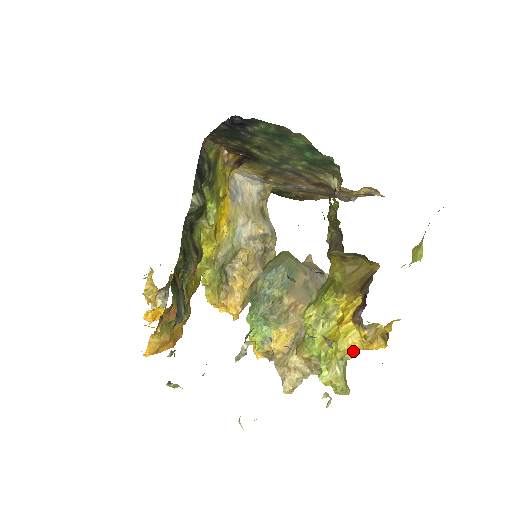
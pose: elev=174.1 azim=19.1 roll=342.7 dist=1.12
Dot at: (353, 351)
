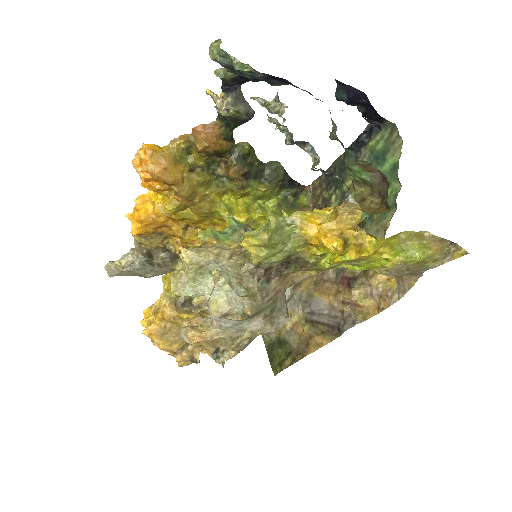
Dot at: (310, 222)
